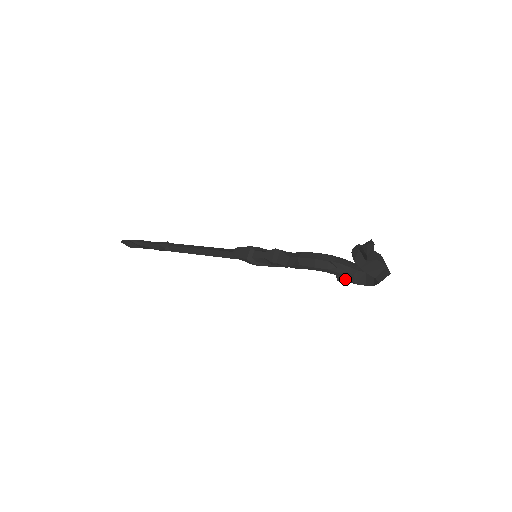
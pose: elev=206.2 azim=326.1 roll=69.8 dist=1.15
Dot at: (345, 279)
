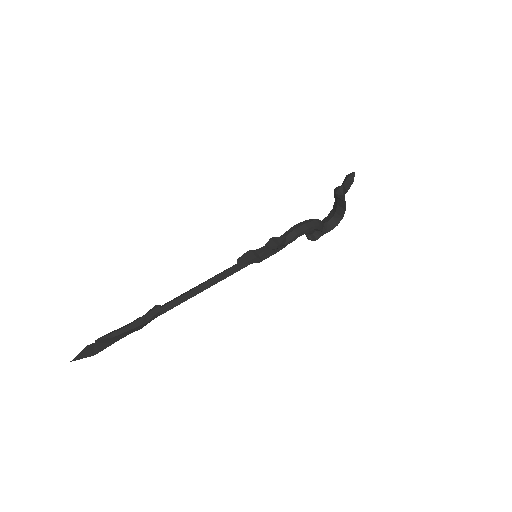
Dot at: (315, 238)
